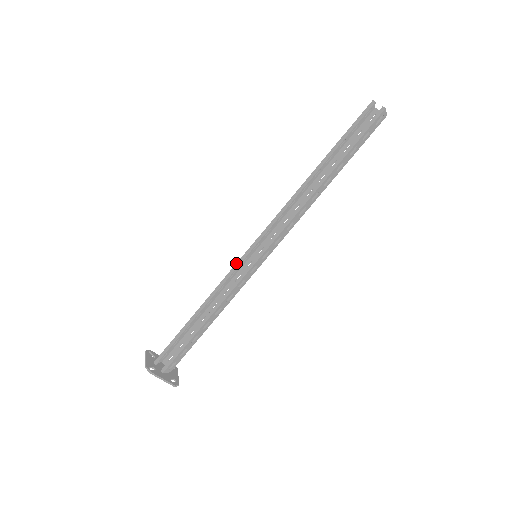
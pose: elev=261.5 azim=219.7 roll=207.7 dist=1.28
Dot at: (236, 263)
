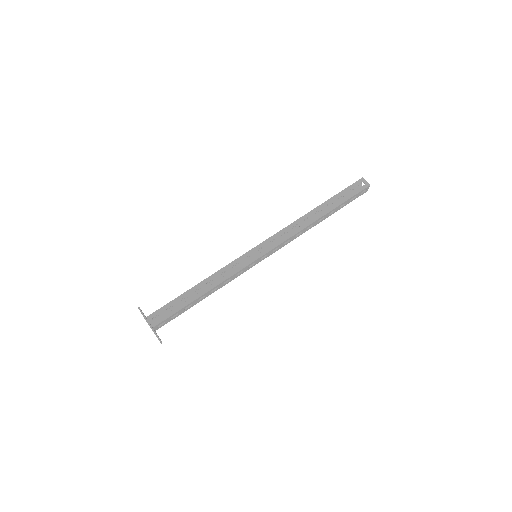
Dot at: occluded
